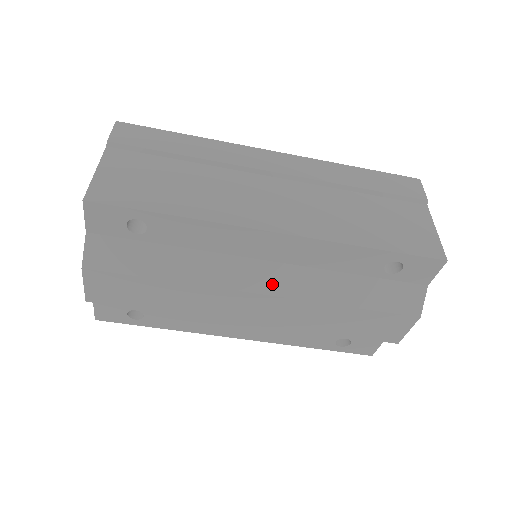
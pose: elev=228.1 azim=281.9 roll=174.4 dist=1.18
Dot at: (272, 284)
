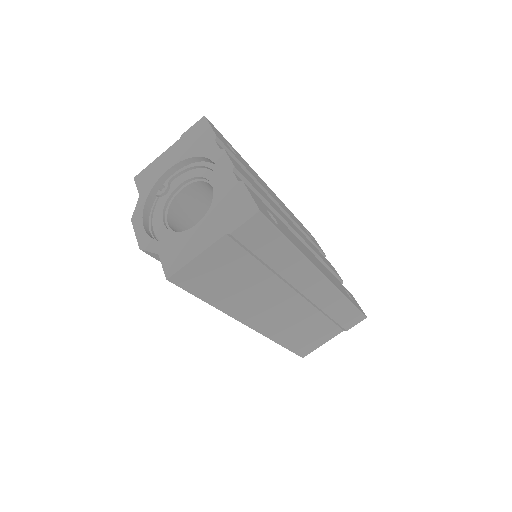
Dot at: occluded
